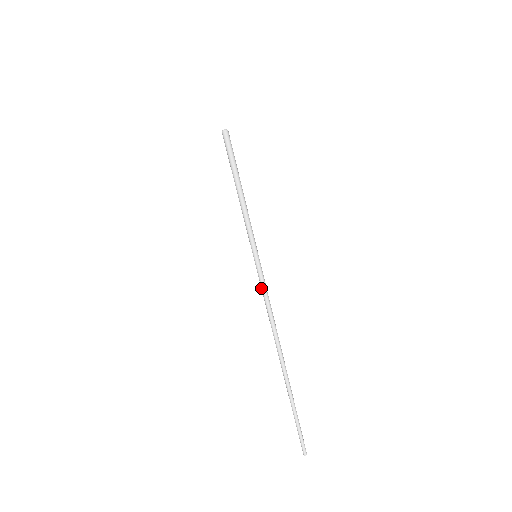
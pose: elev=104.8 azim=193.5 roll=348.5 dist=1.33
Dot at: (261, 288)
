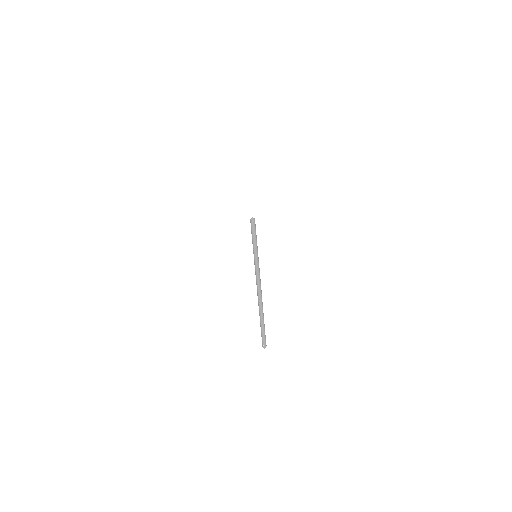
Dot at: occluded
